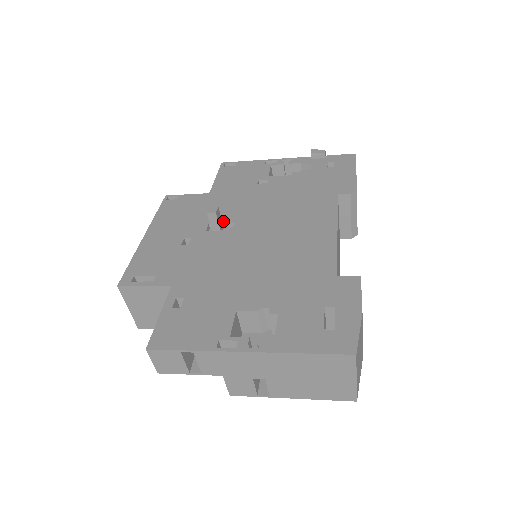
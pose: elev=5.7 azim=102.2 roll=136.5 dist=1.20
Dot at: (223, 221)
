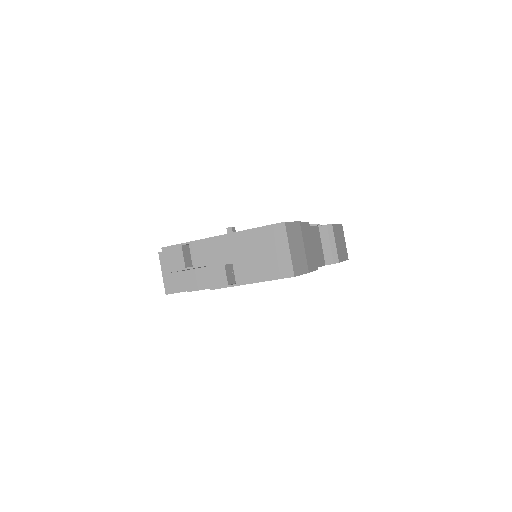
Dot at: occluded
